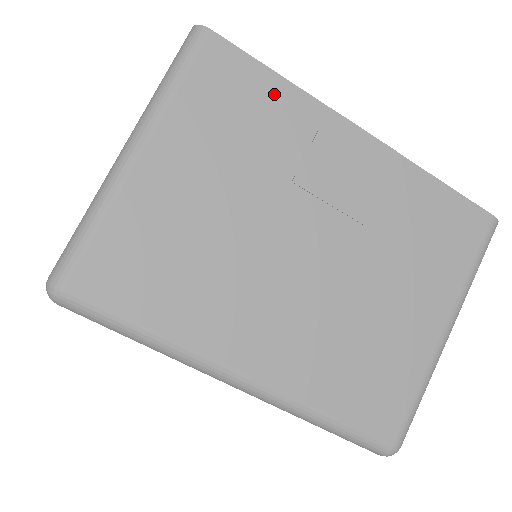
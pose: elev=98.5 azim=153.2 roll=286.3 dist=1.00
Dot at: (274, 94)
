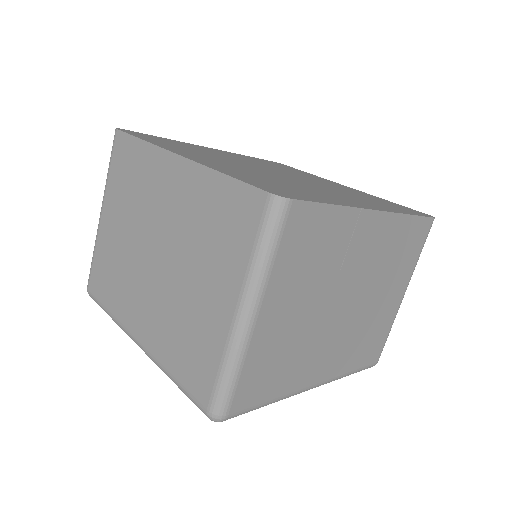
Dot at: (331, 221)
